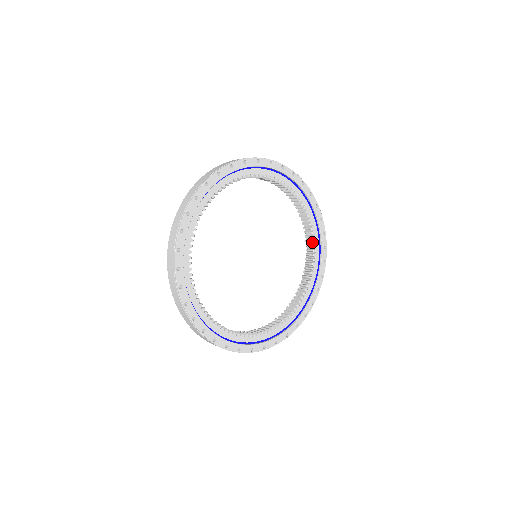
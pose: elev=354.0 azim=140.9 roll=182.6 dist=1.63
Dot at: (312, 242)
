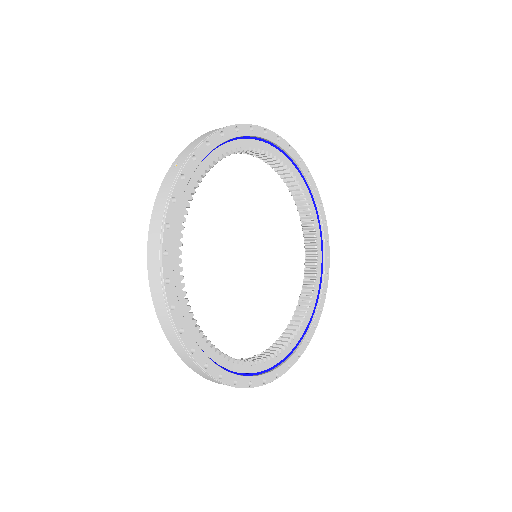
Dot at: (285, 170)
